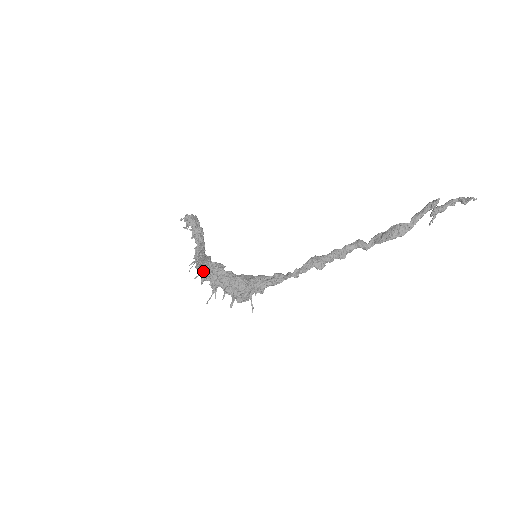
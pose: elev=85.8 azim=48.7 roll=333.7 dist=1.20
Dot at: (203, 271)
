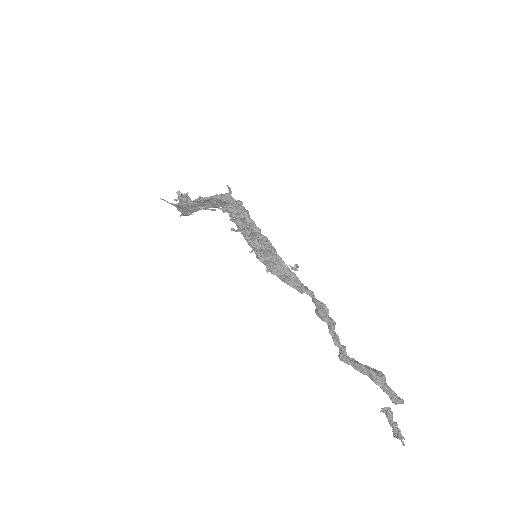
Dot at: (231, 196)
